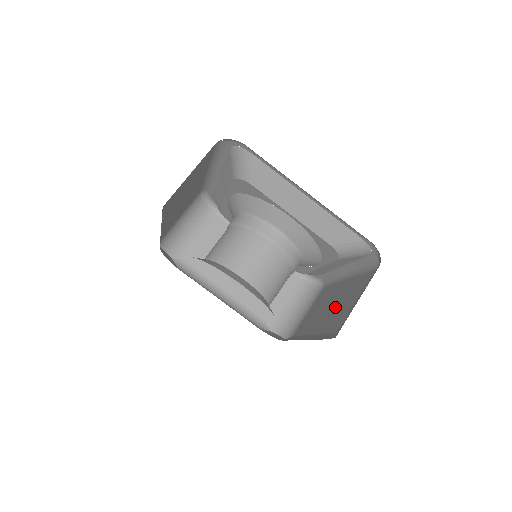
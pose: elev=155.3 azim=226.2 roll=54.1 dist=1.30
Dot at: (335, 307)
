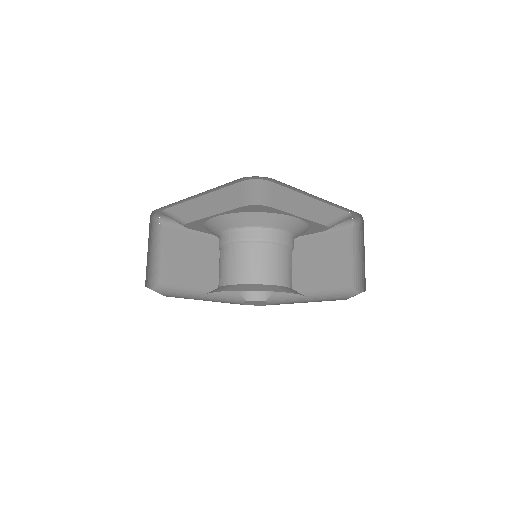
Dot at: (321, 265)
